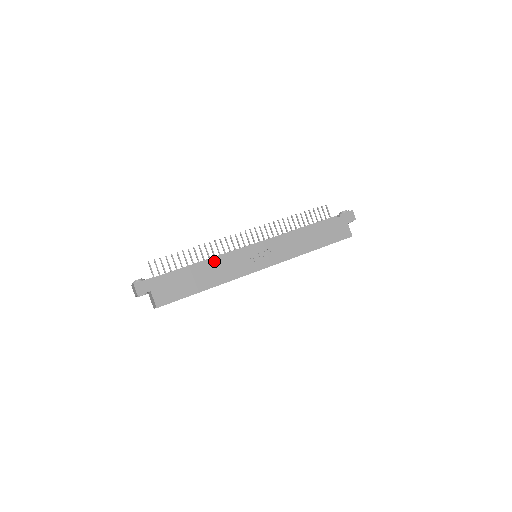
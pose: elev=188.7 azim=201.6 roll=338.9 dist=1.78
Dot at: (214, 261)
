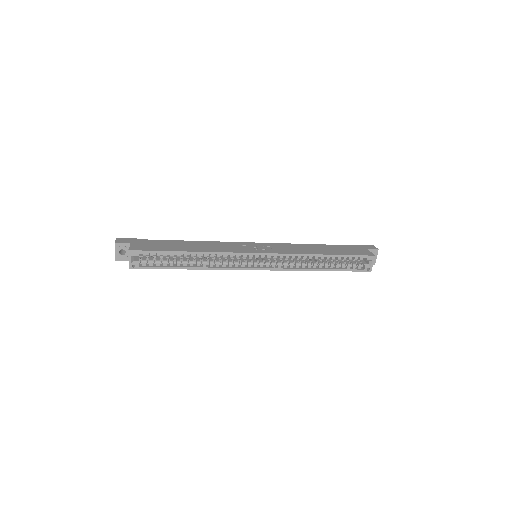
Dot at: (205, 242)
